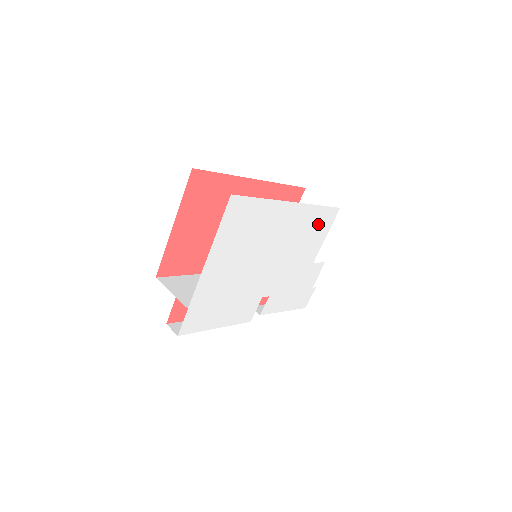
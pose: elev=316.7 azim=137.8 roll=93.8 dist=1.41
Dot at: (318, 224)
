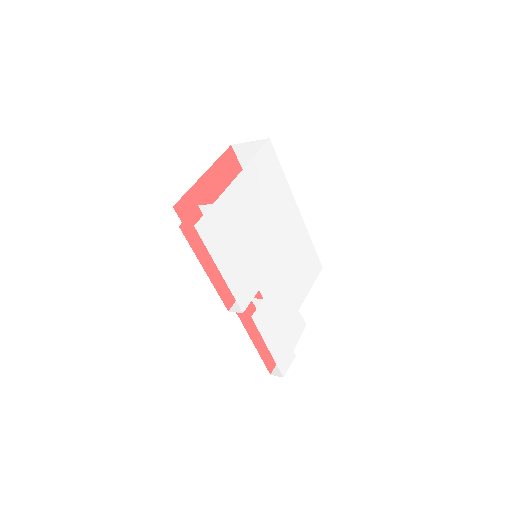
Dot at: (308, 262)
